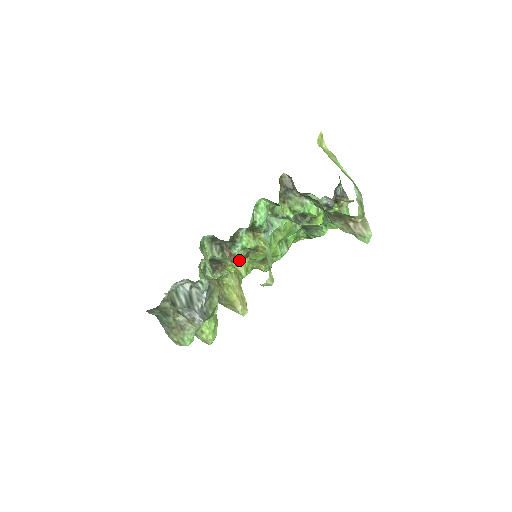
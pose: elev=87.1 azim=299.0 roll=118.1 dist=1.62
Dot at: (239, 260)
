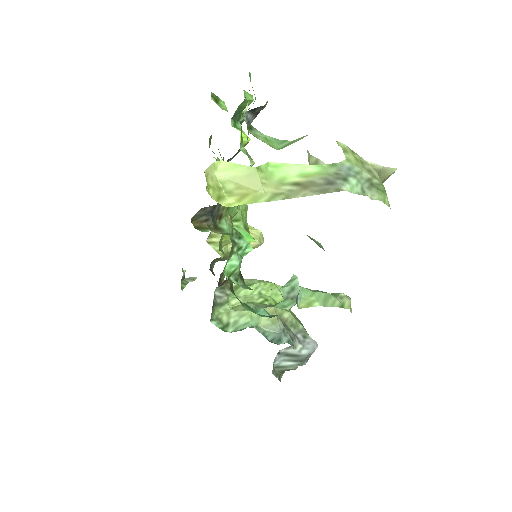
Dot at: occluded
